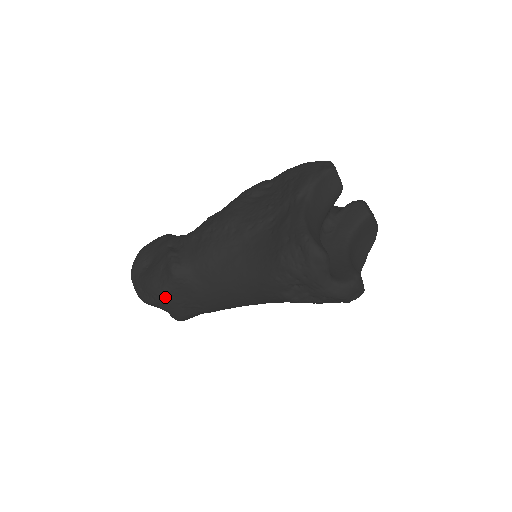
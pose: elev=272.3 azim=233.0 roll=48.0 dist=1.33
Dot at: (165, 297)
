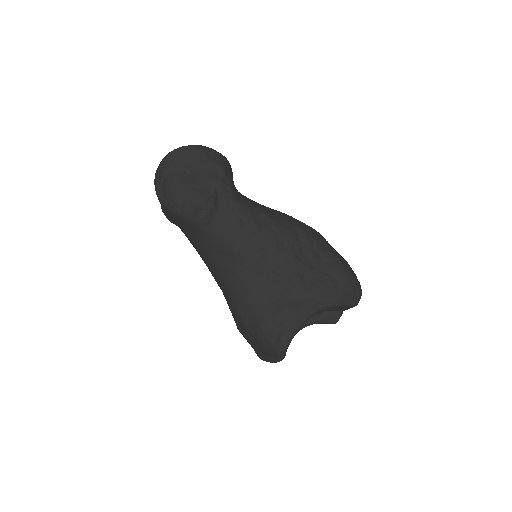
Dot at: (173, 214)
